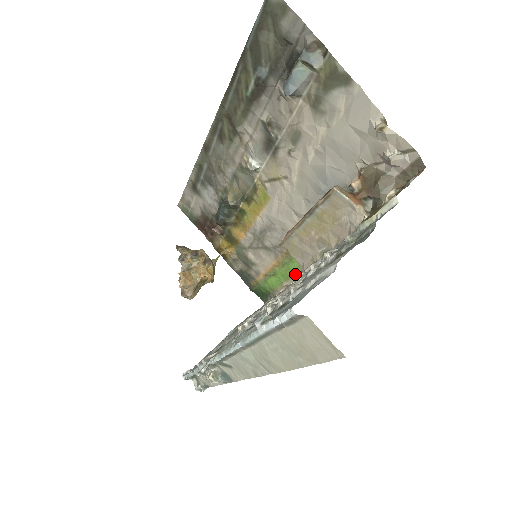
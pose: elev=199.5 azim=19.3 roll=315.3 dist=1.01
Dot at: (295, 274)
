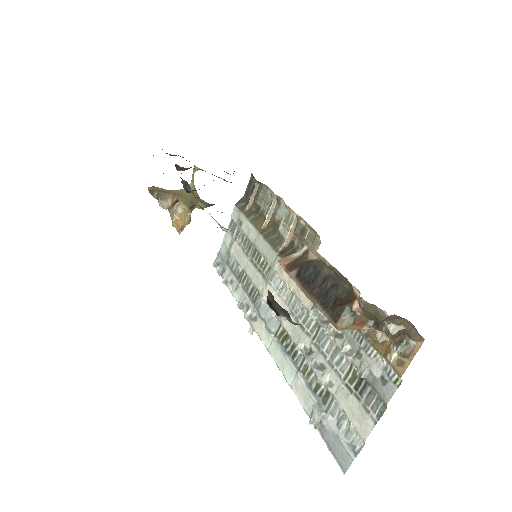
Dot at: occluded
